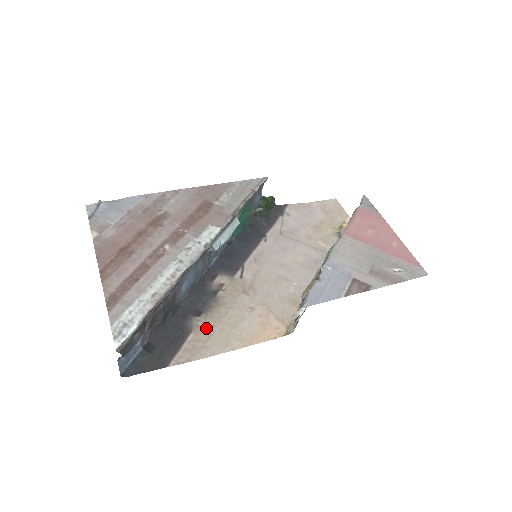
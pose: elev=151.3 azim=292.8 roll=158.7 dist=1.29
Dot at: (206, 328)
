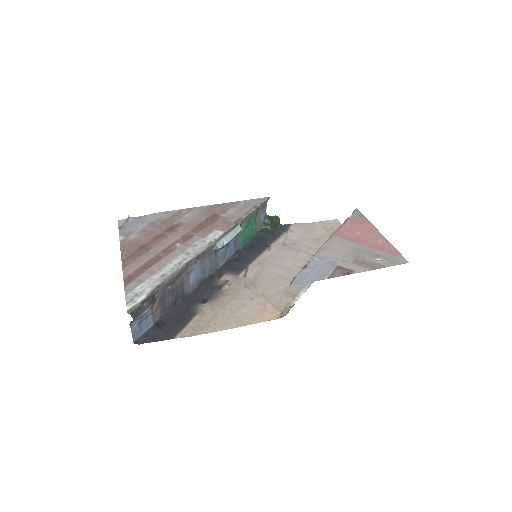
Dot at: (210, 312)
